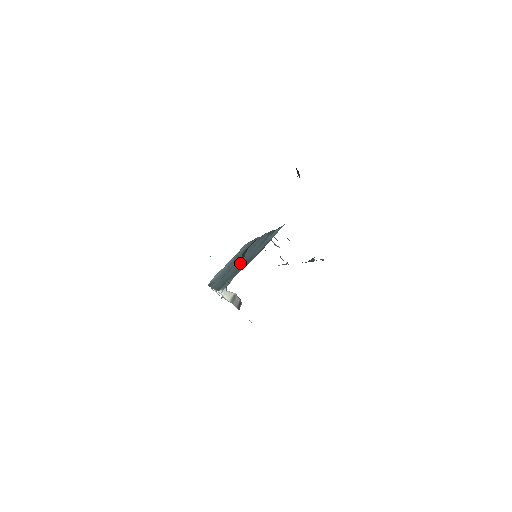
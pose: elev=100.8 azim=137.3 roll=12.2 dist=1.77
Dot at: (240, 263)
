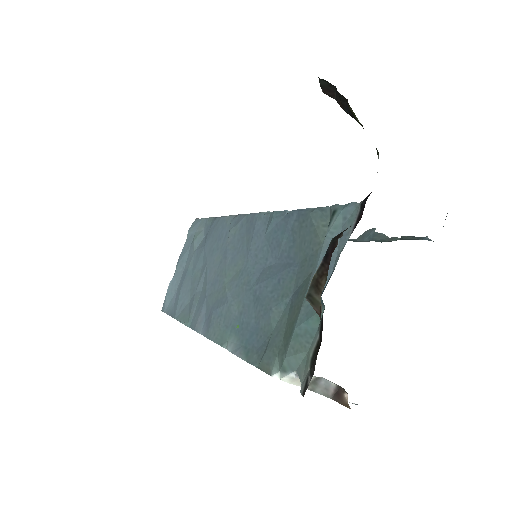
Dot at: (246, 284)
